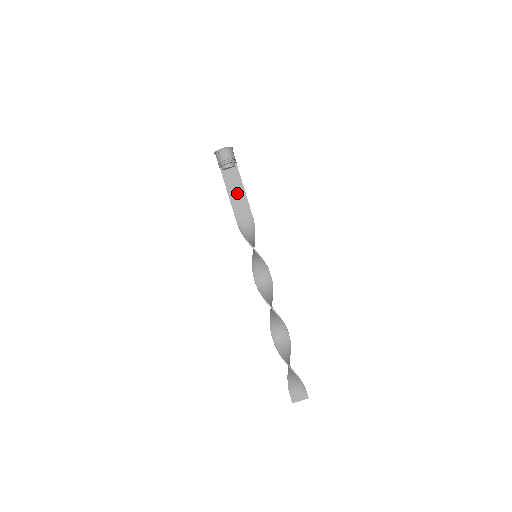
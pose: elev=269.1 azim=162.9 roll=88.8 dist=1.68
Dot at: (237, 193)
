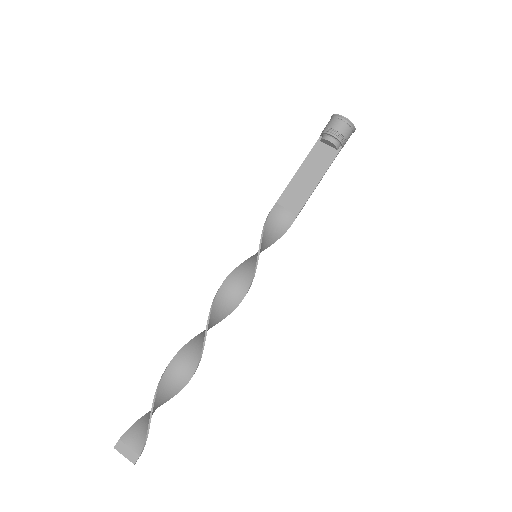
Dot at: (309, 176)
